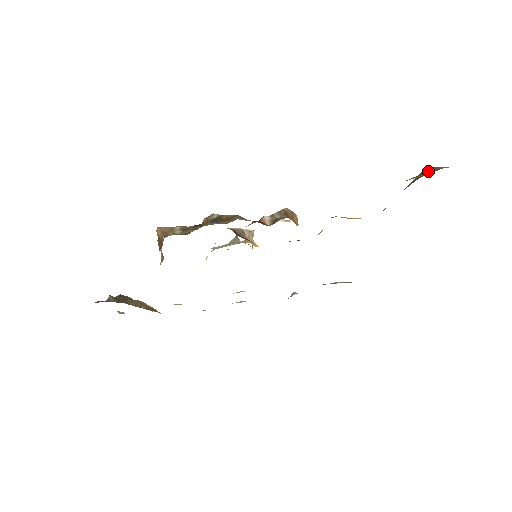
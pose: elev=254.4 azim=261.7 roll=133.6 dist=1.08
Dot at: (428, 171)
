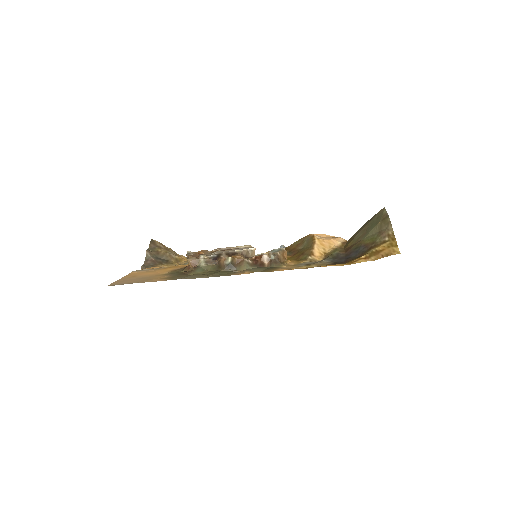
Dot at: (383, 233)
